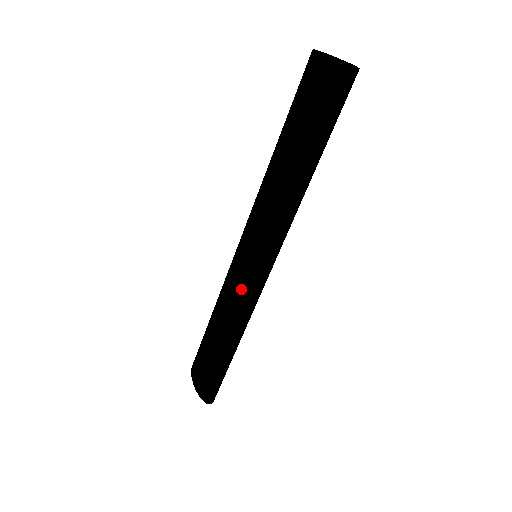
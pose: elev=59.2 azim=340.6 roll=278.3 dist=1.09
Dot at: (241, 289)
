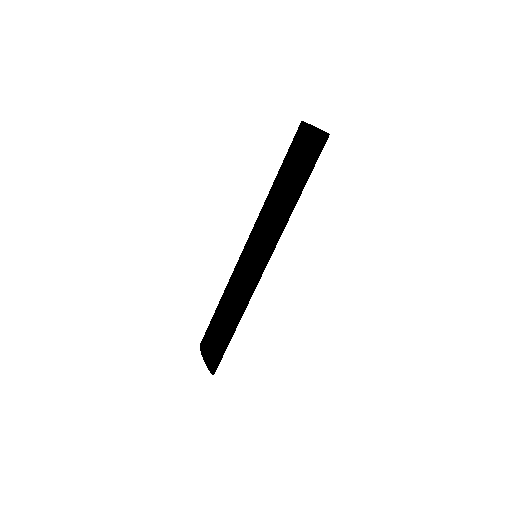
Dot at: (247, 279)
